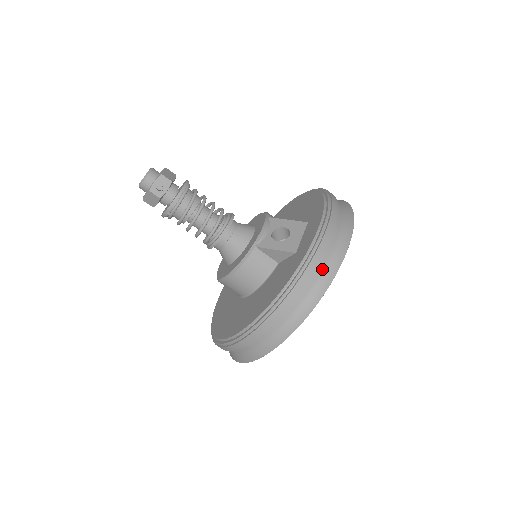
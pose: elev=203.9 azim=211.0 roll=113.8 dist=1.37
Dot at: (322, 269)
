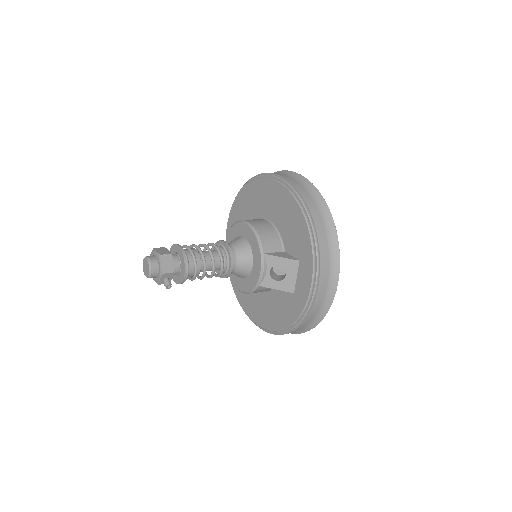
Dot at: (317, 312)
